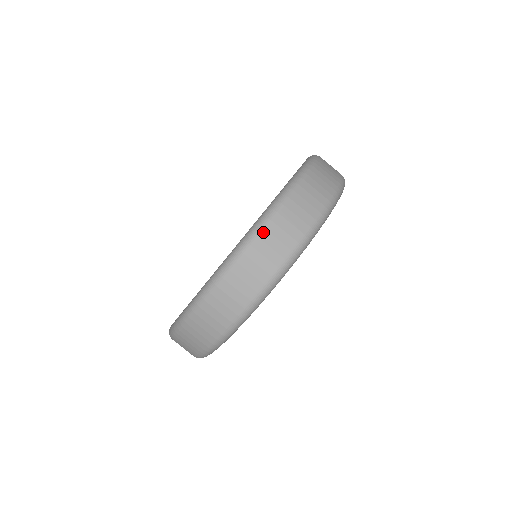
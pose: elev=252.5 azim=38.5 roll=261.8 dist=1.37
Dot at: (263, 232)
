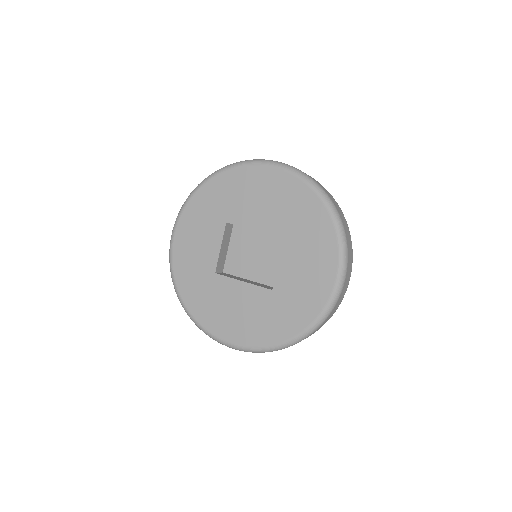
Dot at: occluded
